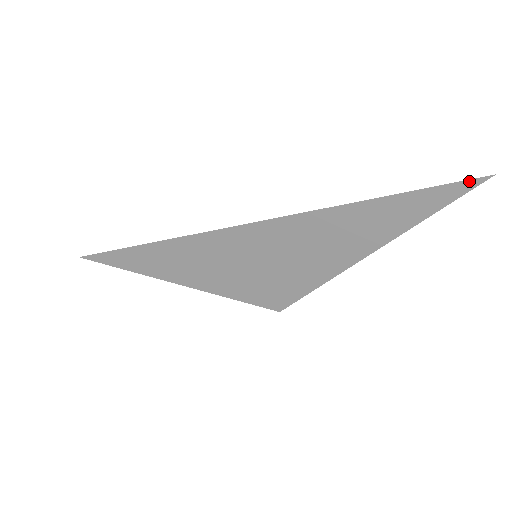
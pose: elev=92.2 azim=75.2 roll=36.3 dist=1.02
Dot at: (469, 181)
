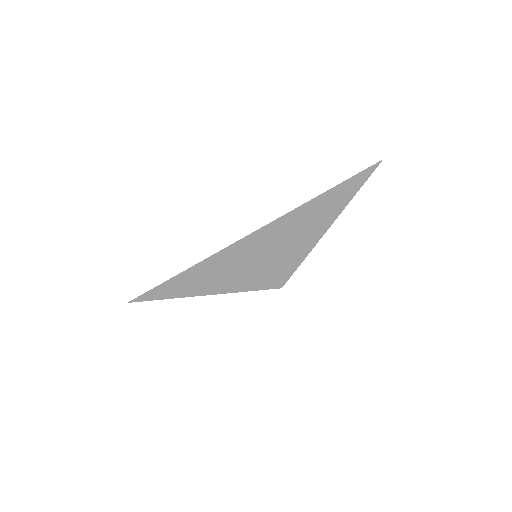
Dot at: (370, 167)
